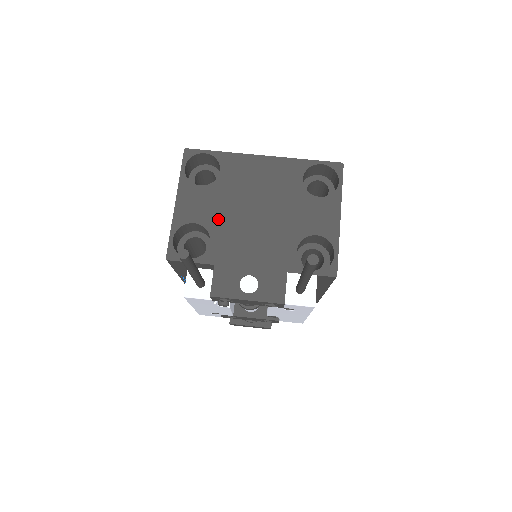
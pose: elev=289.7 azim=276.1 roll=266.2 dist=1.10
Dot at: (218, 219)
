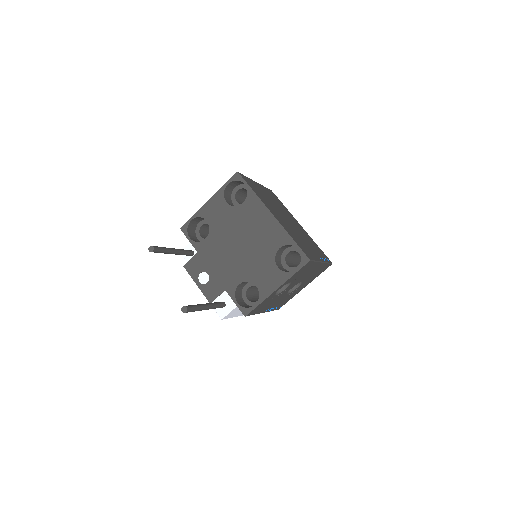
Dot at: (219, 230)
